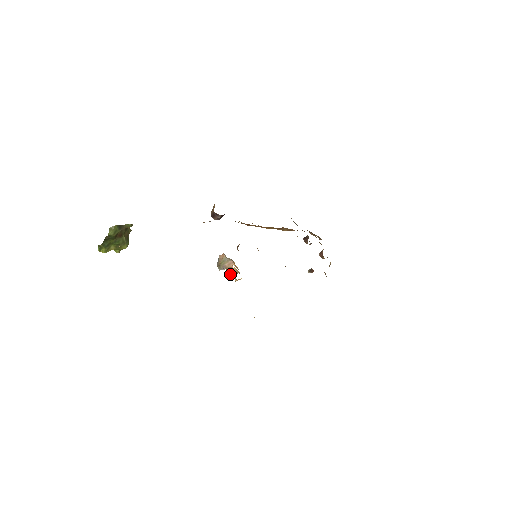
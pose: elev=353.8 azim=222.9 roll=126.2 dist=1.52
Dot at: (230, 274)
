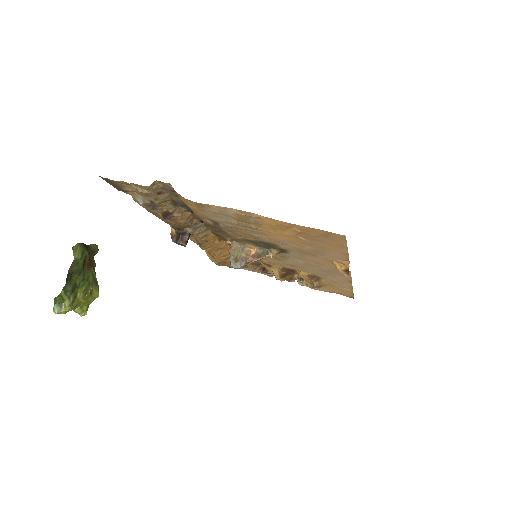
Dot at: (257, 260)
